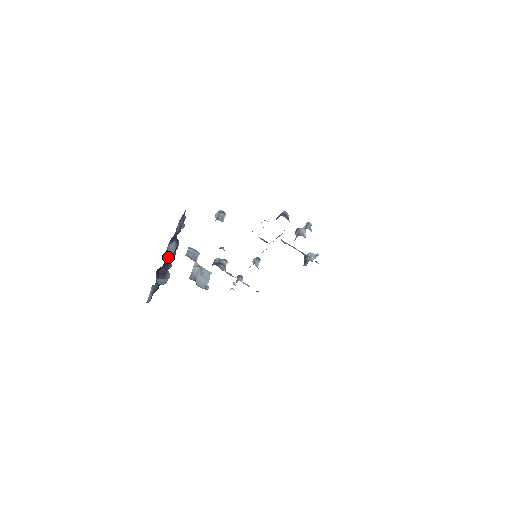
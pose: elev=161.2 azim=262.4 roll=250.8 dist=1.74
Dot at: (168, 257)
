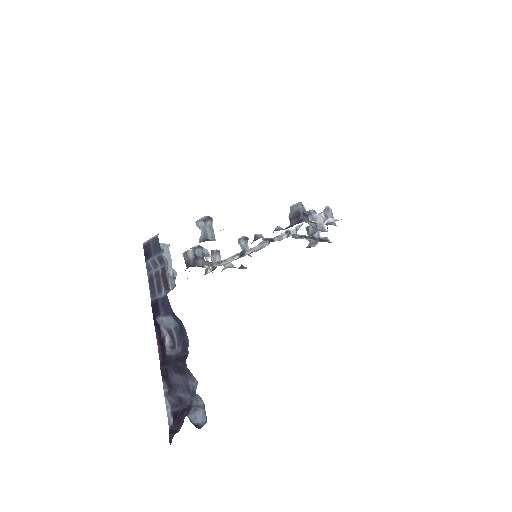
Dot at: (162, 333)
